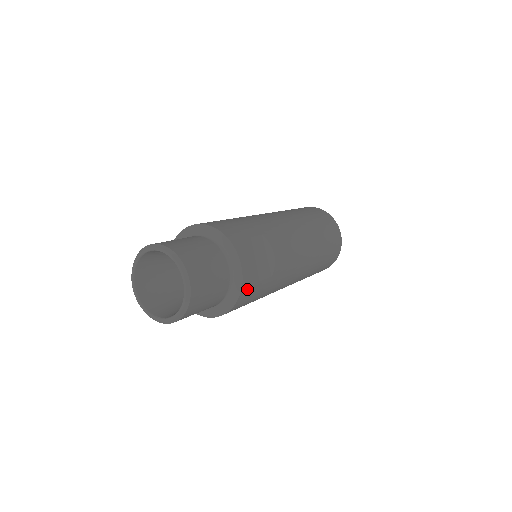
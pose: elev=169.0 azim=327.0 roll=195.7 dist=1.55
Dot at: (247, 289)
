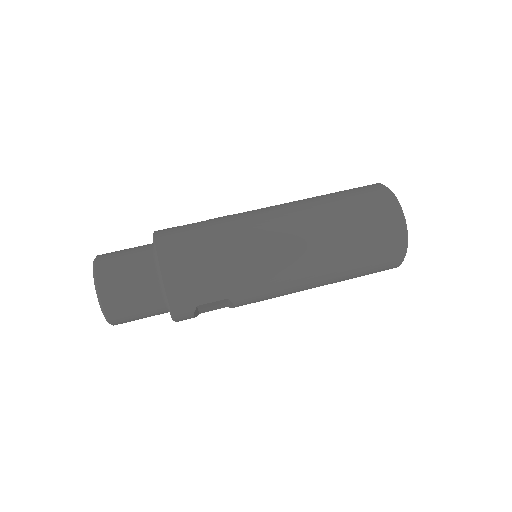
Dot at: occluded
